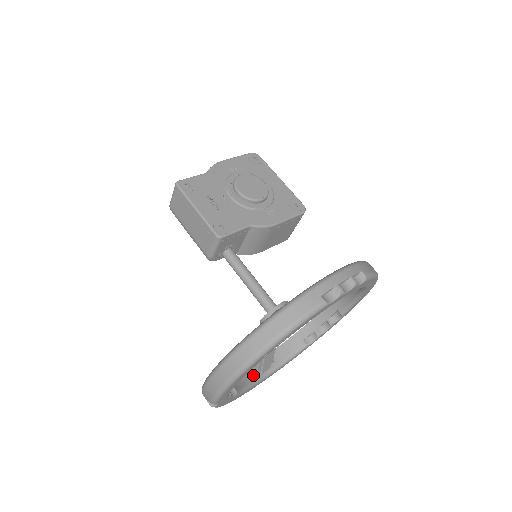
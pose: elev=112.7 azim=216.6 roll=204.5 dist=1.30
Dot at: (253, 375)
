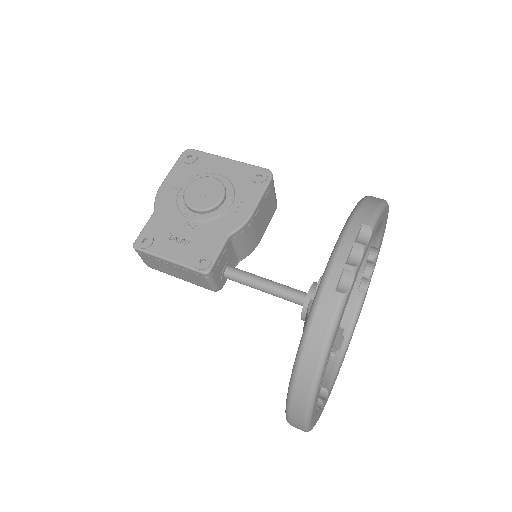
Dot at: (332, 357)
